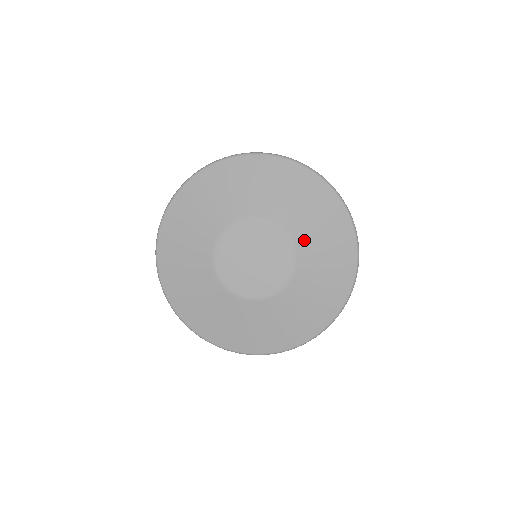
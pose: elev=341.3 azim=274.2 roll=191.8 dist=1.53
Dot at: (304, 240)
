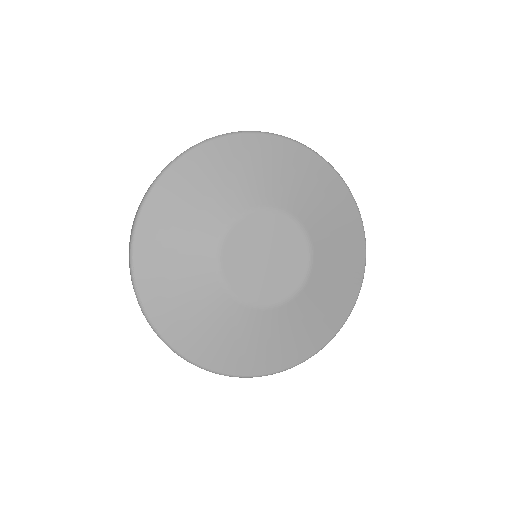
Dot at: (285, 197)
